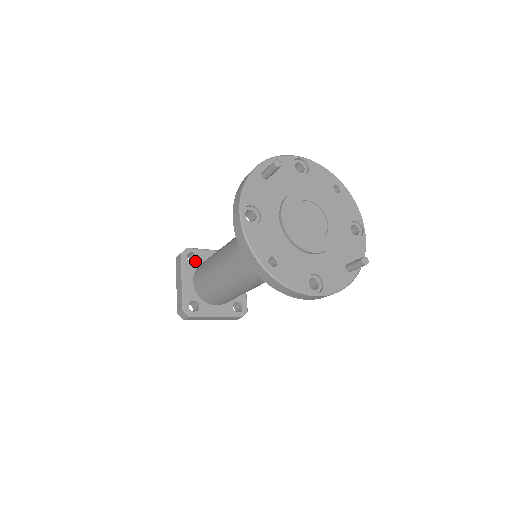
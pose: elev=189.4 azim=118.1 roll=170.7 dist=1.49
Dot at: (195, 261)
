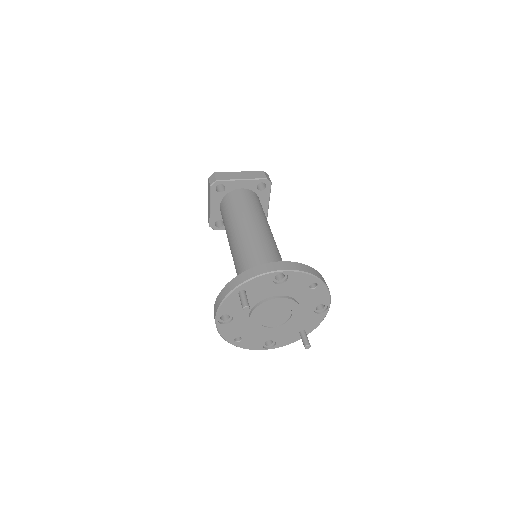
Dot at: (224, 188)
